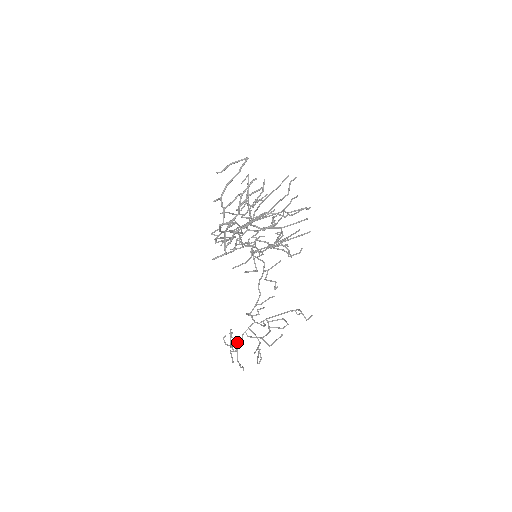
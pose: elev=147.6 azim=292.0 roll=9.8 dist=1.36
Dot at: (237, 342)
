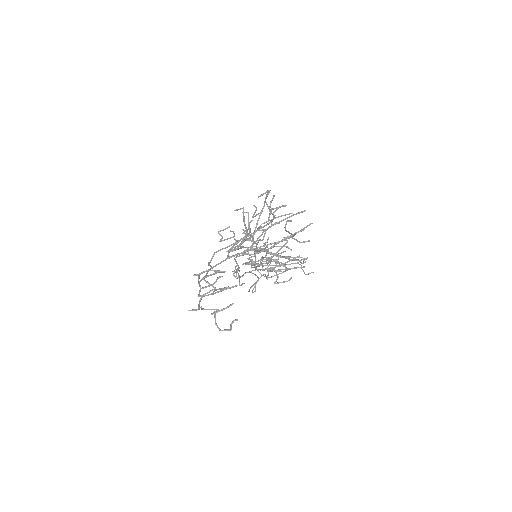
Dot at: (239, 276)
